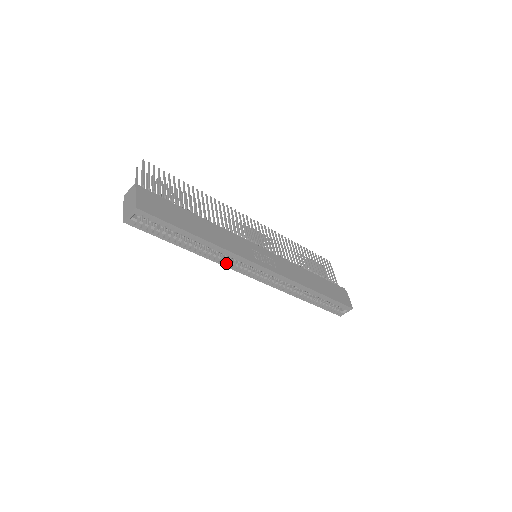
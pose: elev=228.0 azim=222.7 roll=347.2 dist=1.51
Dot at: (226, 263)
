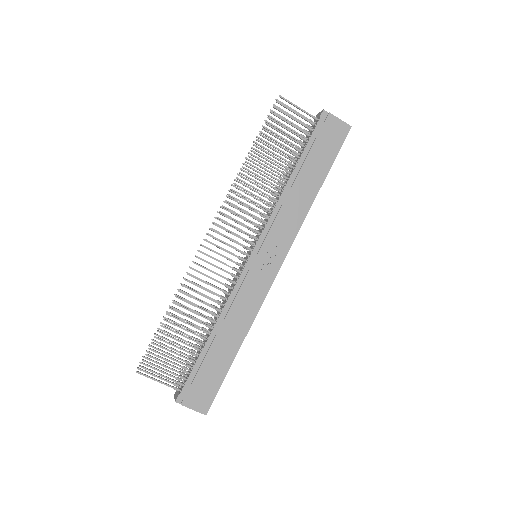
Dot at: occluded
